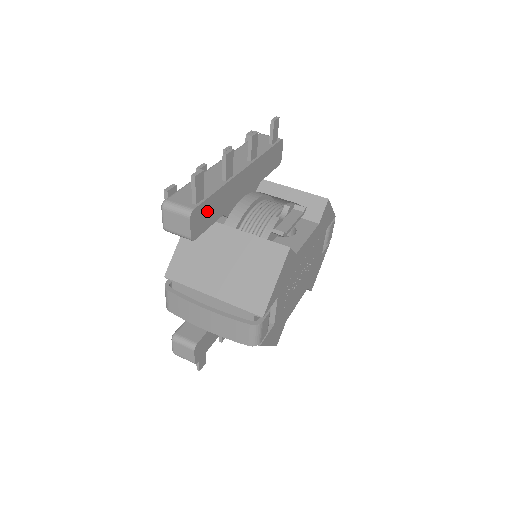
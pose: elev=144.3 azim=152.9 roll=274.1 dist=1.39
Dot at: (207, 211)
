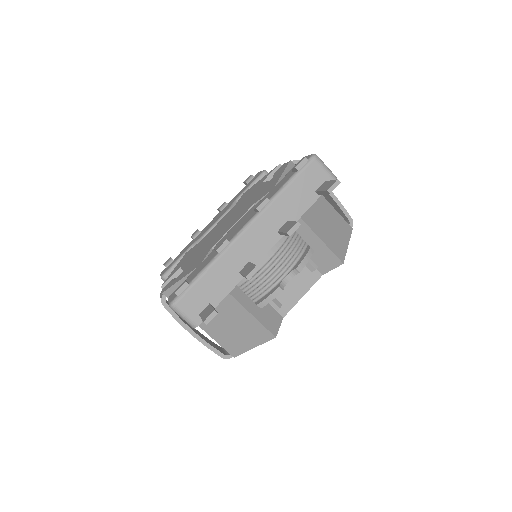
Dot at: occluded
